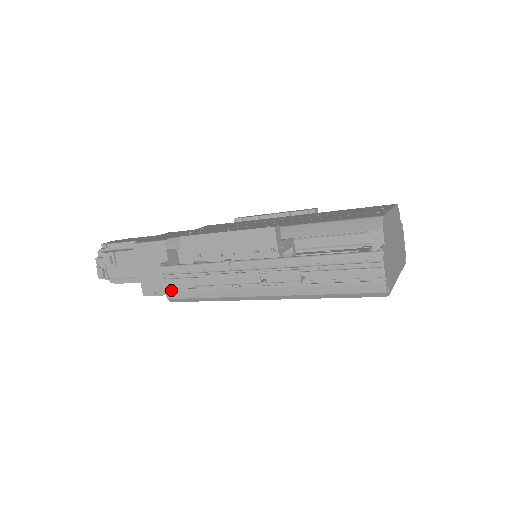
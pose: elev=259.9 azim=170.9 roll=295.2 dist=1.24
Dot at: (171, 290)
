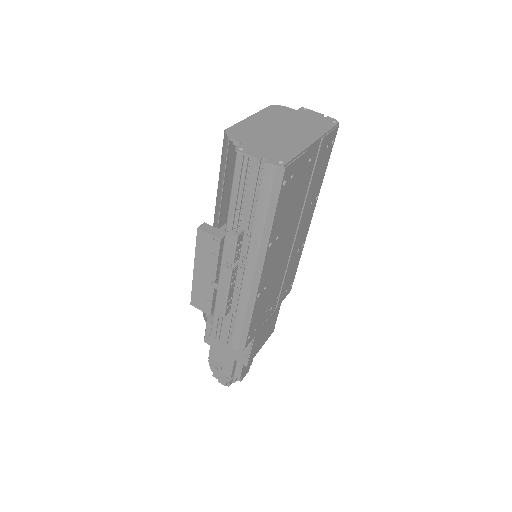
Dot at: (230, 343)
